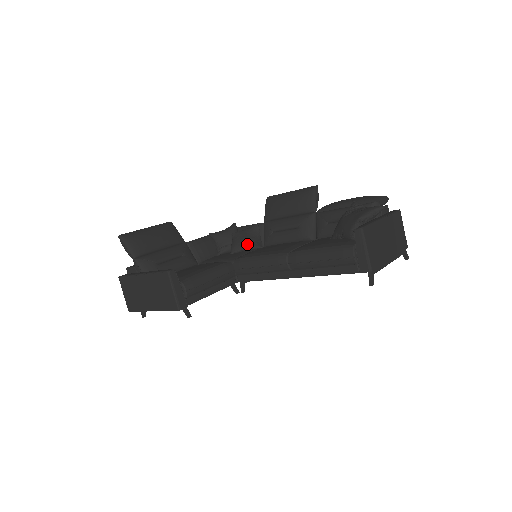
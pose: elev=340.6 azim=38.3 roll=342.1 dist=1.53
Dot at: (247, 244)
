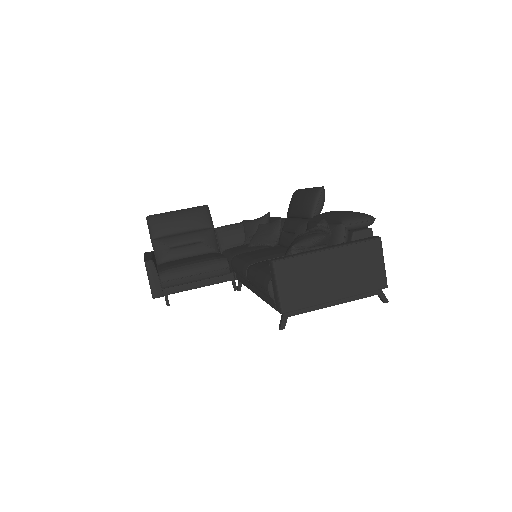
Dot at: (261, 240)
